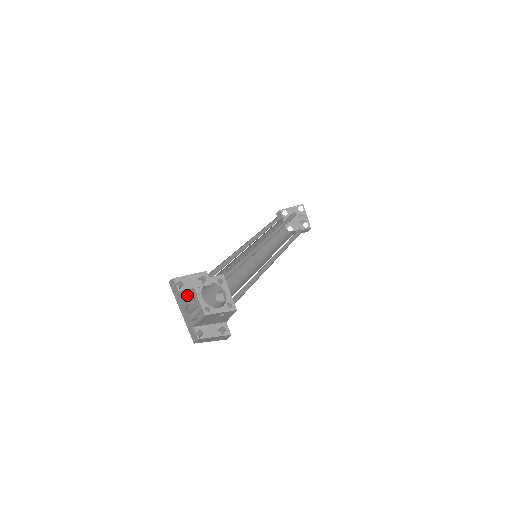
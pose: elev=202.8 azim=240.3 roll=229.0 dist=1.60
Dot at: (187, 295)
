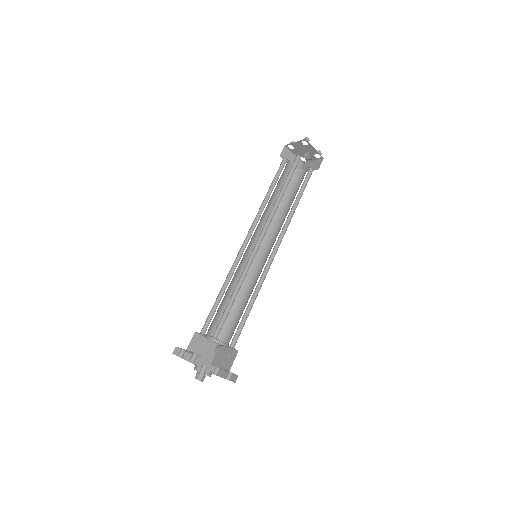
Dot at: (195, 346)
